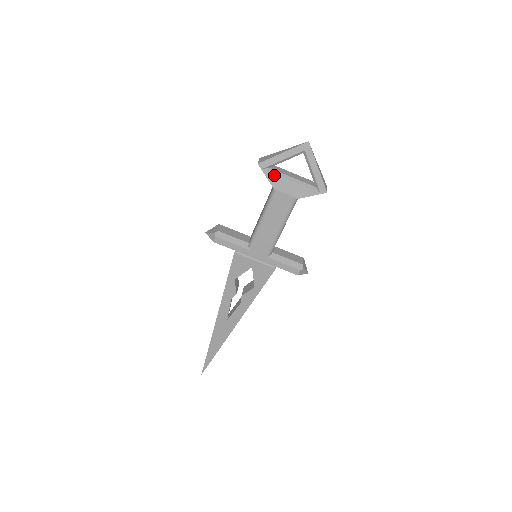
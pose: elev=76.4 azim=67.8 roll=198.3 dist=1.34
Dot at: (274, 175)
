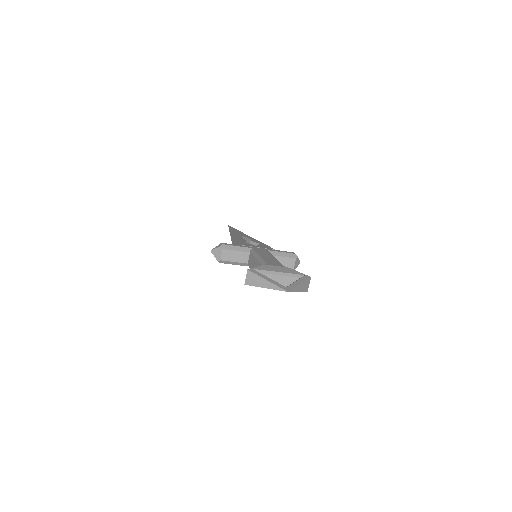
Dot at: occluded
